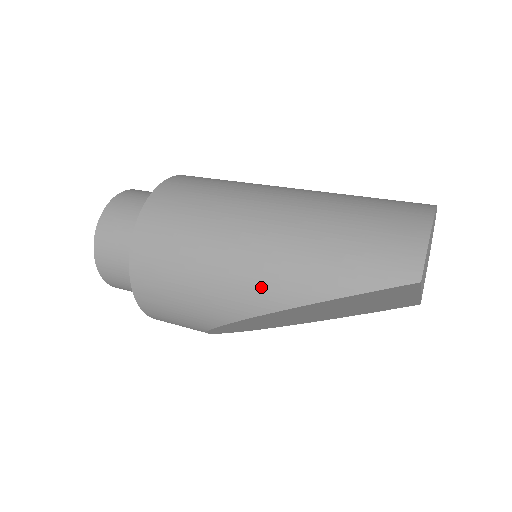
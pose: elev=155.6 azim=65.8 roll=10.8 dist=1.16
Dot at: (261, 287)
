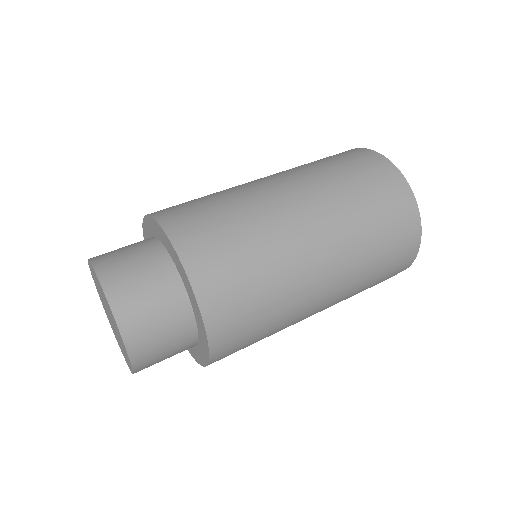
Dot at: occluded
